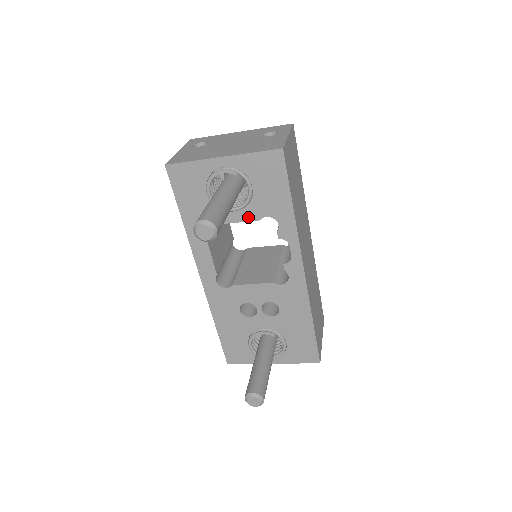
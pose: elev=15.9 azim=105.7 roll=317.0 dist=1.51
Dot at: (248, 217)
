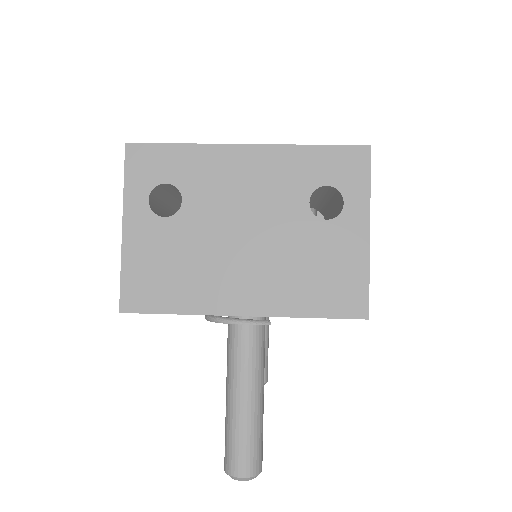
Dot at: occluded
